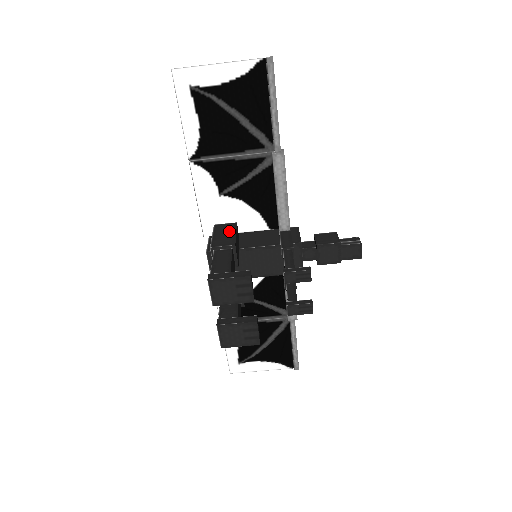
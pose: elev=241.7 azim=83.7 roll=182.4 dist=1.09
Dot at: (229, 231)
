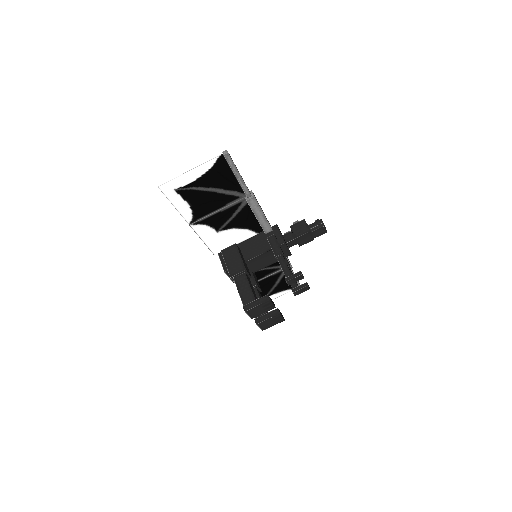
Dot at: (235, 255)
